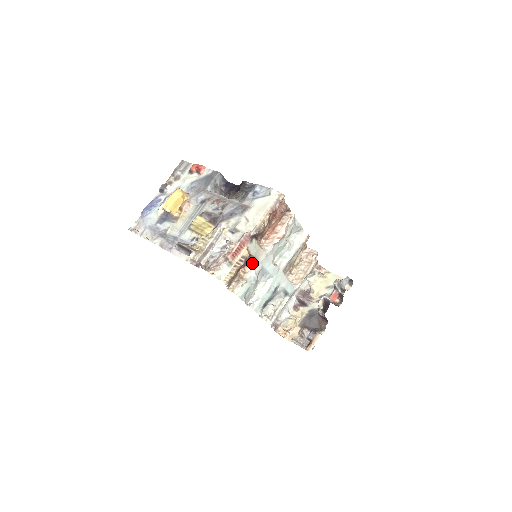
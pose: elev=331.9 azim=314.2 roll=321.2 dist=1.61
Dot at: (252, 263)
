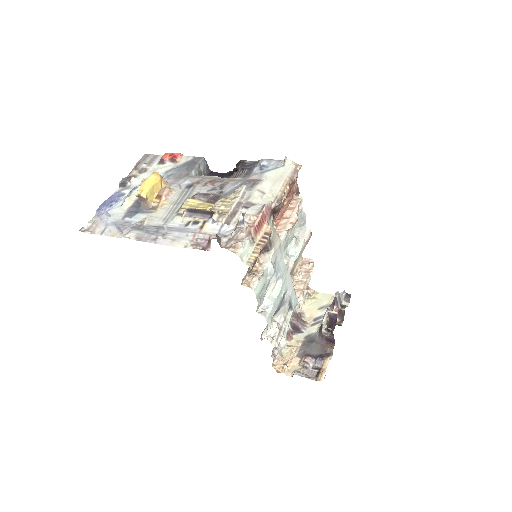
Dot at: (266, 252)
